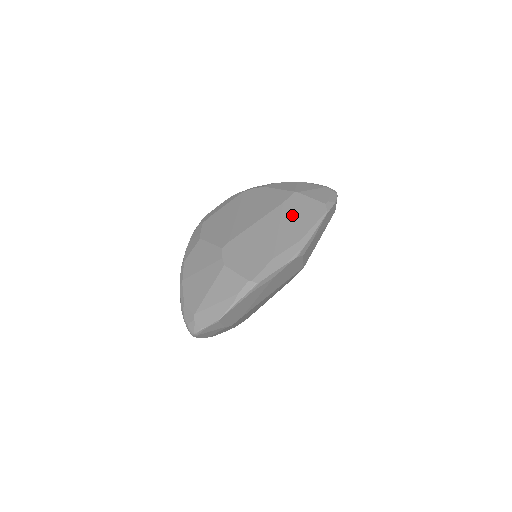
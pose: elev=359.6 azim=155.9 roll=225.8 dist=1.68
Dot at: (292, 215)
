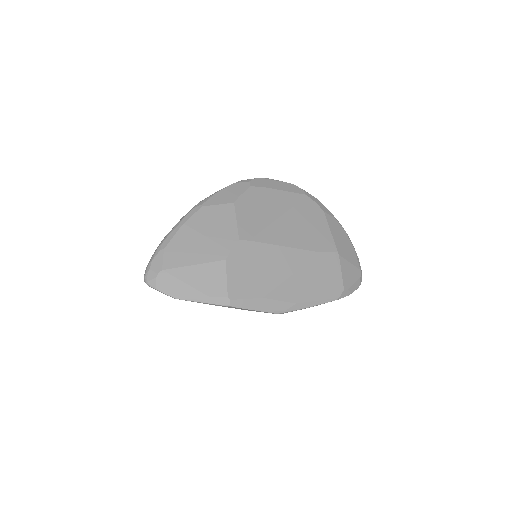
Dot at: (314, 273)
